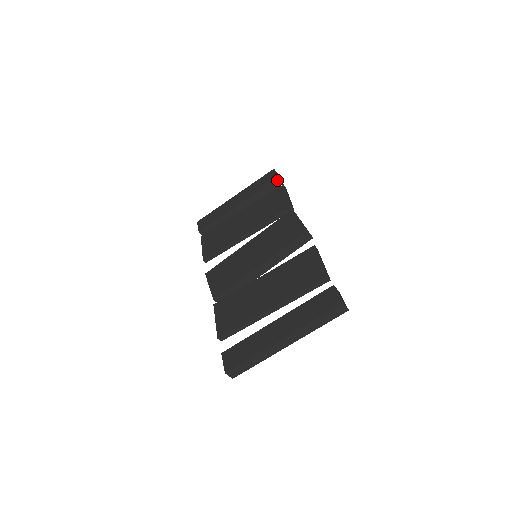
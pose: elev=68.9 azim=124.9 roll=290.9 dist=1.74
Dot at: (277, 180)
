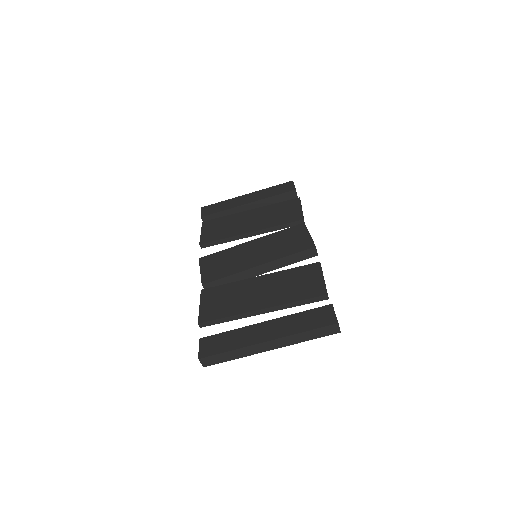
Dot at: (294, 192)
